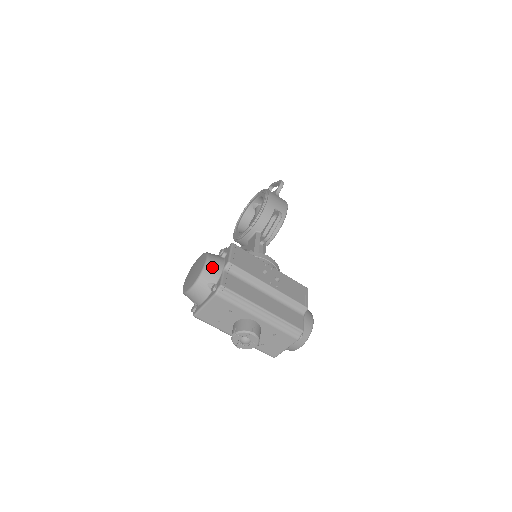
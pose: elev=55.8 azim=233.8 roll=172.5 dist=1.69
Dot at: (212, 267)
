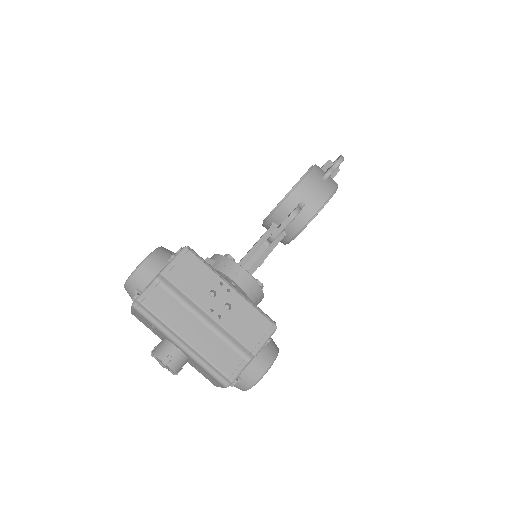
Dot at: (144, 272)
